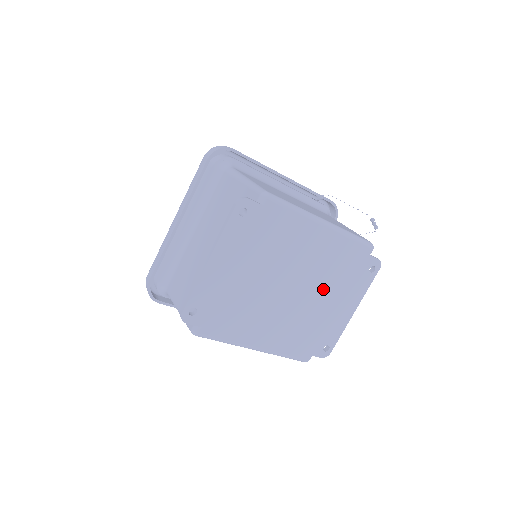
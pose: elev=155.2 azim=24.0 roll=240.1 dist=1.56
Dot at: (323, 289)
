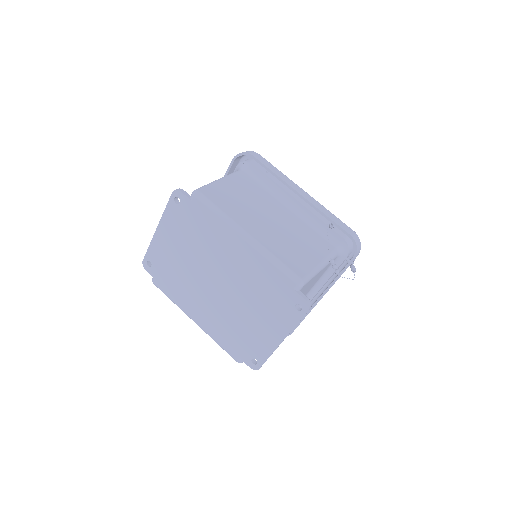
Dot at: (247, 300)
